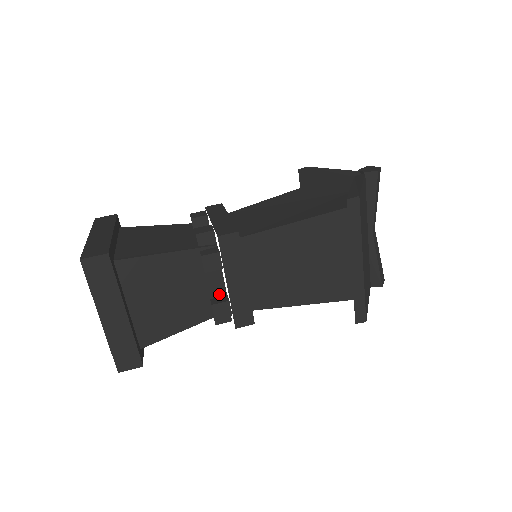
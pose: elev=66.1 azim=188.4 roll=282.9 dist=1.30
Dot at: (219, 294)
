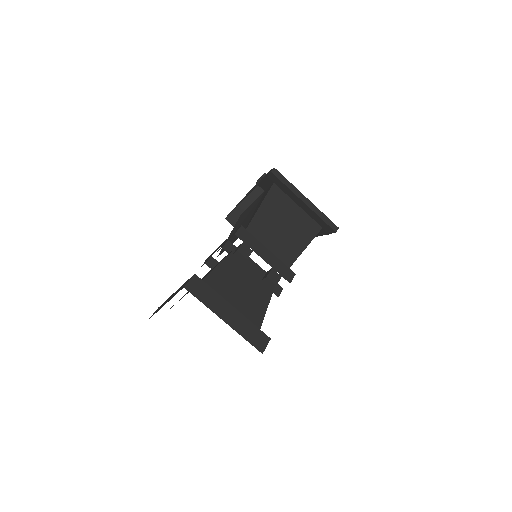
Dot at: (263, 274)
